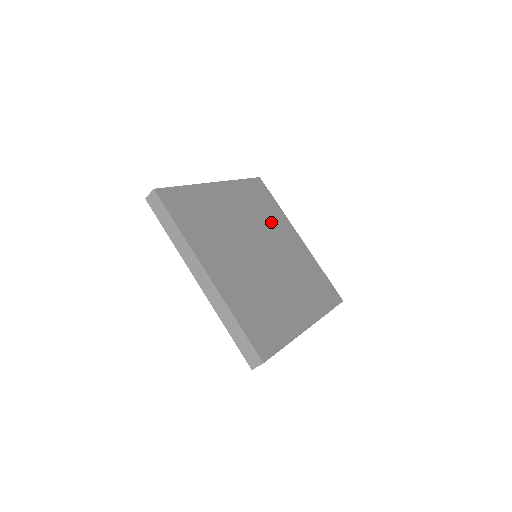
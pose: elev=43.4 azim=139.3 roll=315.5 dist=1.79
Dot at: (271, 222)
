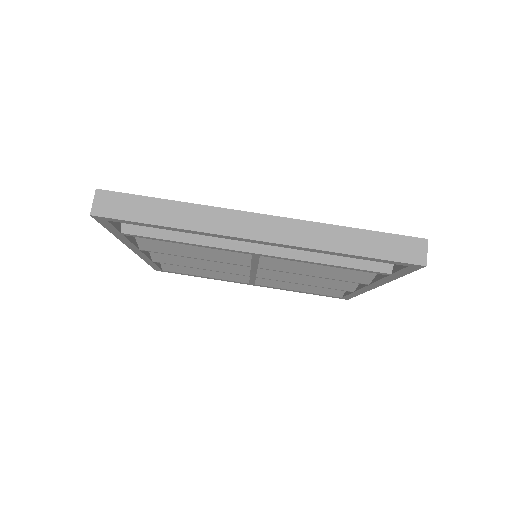
Dot at: occluded
